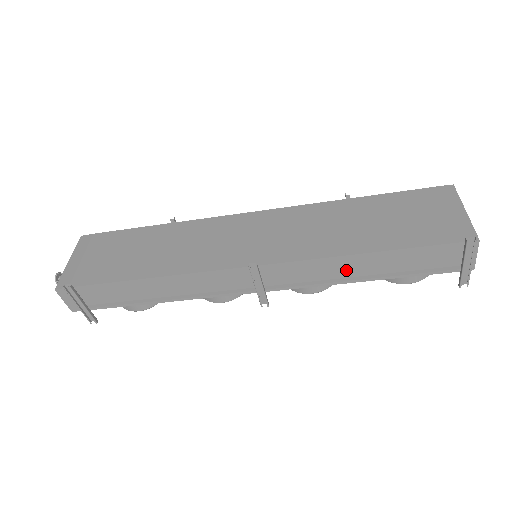
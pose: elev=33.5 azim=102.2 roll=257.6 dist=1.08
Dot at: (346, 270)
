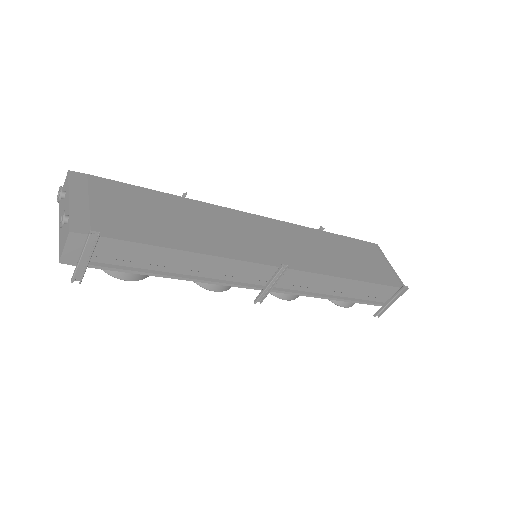
Dot at: (332, 288)
